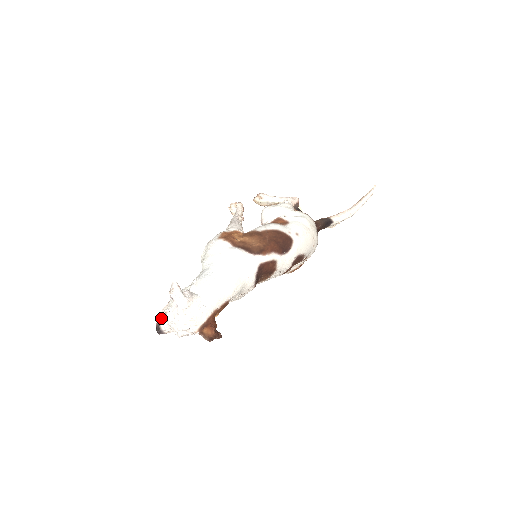
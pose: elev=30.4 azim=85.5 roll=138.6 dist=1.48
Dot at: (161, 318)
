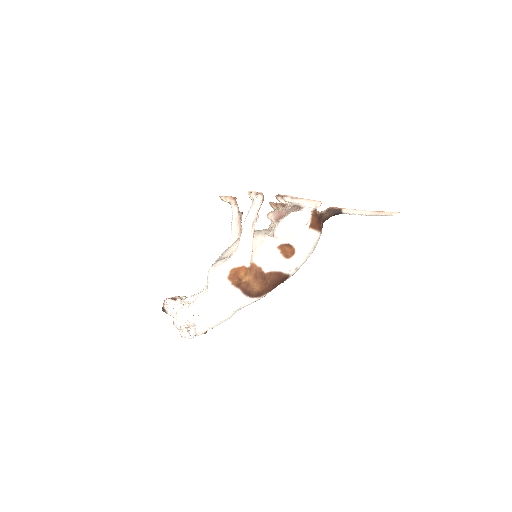
Dot at: (168, 311)
